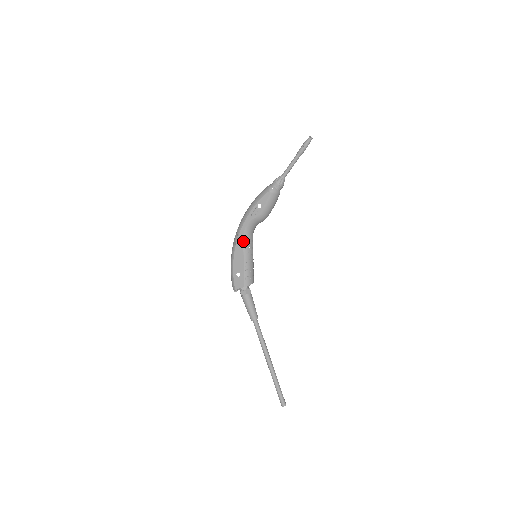
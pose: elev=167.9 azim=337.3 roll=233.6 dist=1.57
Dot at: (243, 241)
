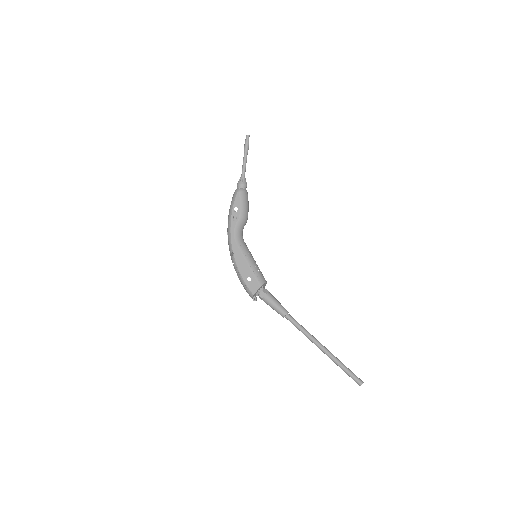
Dot at: (238, 247)
